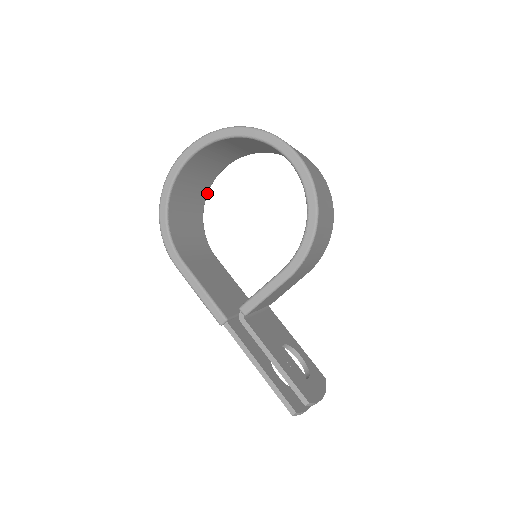
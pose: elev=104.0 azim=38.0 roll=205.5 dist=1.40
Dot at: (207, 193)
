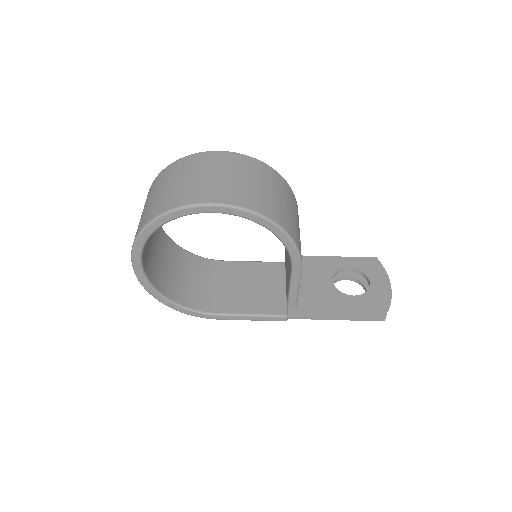
Dot at: (166, 236)
